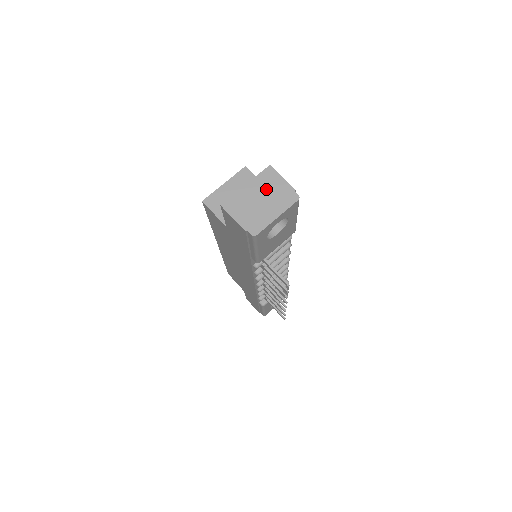
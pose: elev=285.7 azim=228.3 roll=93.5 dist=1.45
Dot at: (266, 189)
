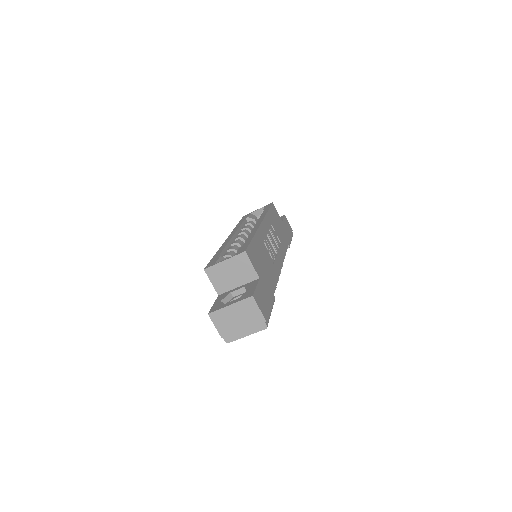
Dot at: (244, 313)
